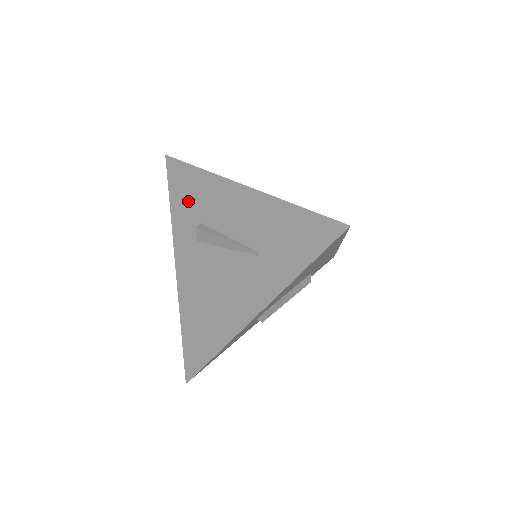
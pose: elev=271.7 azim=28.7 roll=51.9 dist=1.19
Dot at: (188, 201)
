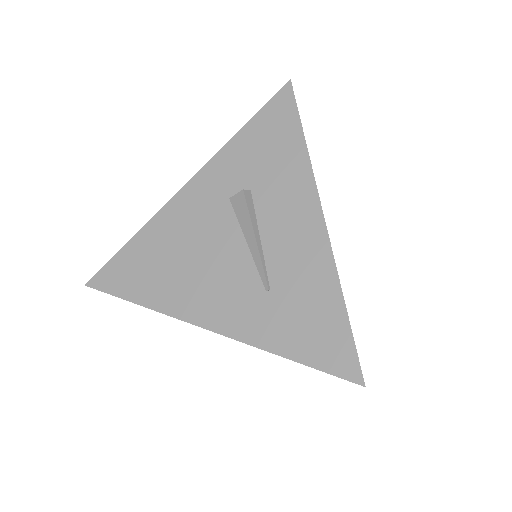
Dot at: (262, 153)
